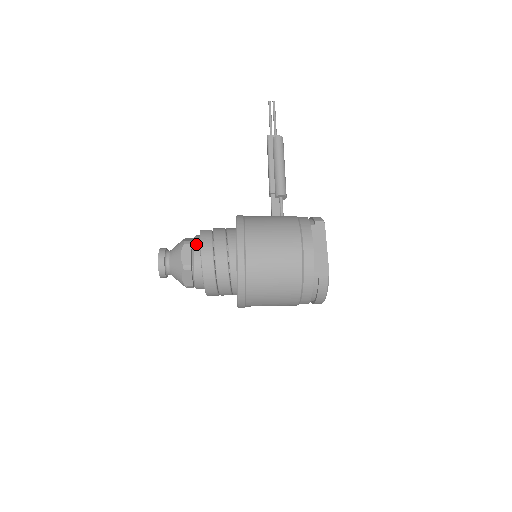
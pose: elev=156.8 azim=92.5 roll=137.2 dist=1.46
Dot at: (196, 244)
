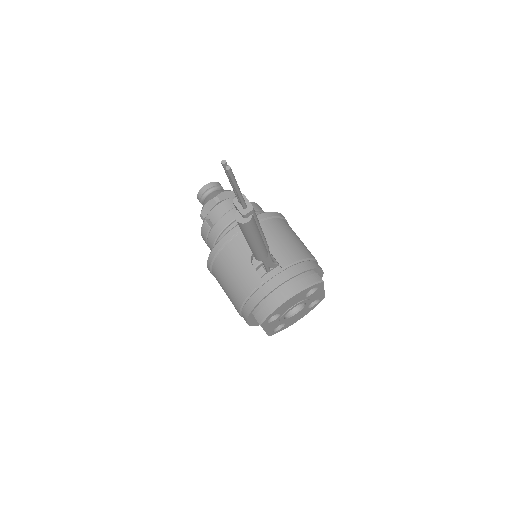
Dot at: occluded
